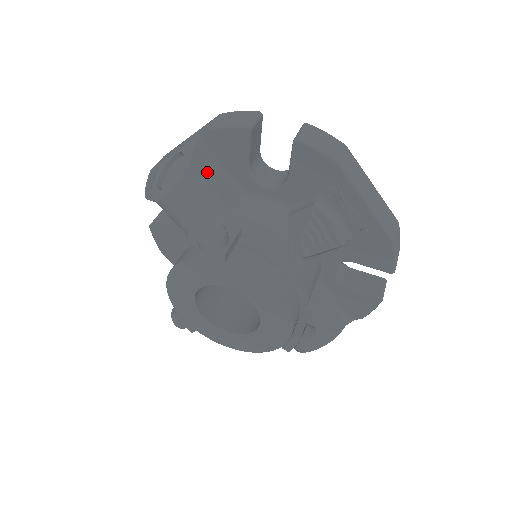
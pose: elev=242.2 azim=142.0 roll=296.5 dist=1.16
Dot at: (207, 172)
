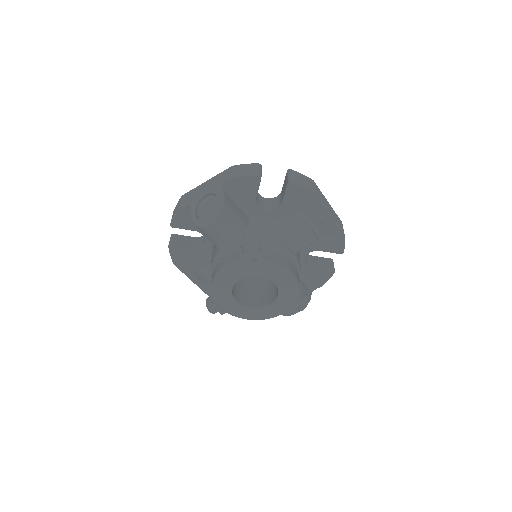
Dot at: (232, 205)
